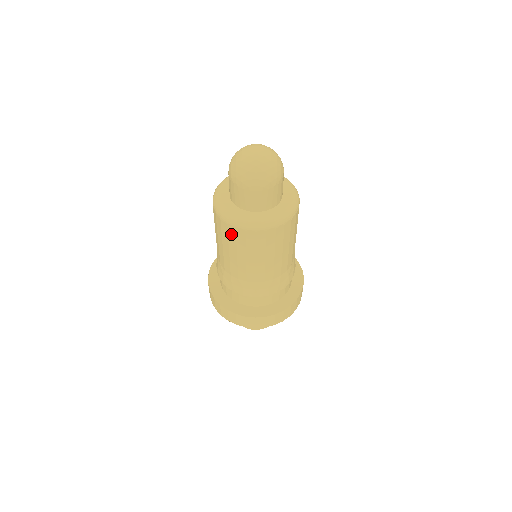
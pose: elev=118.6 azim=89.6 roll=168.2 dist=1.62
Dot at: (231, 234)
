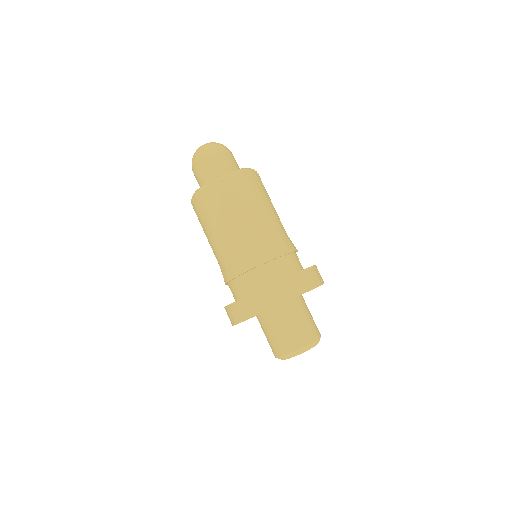
Dot at: (236, 186)
